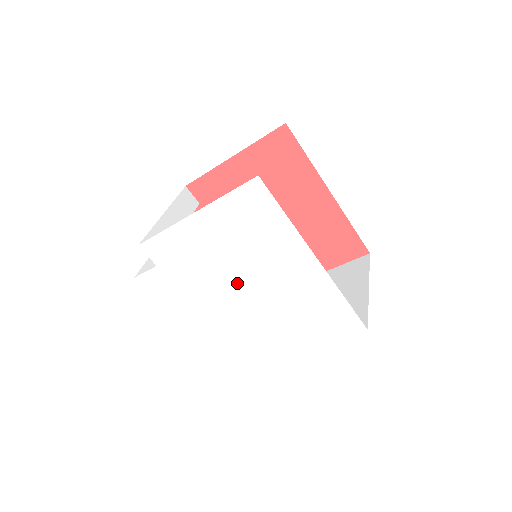
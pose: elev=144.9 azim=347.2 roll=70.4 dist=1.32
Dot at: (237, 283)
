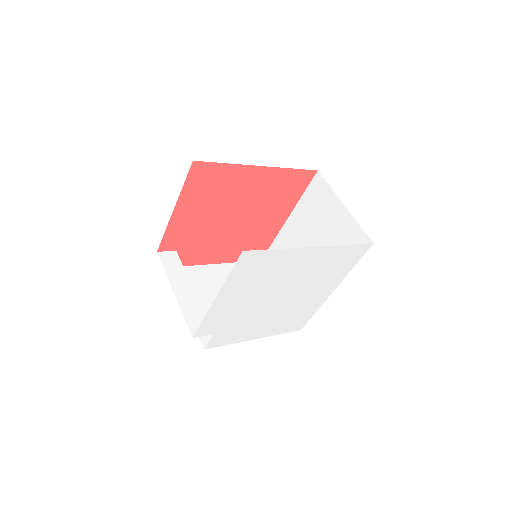
Dot at: (273, 297)
